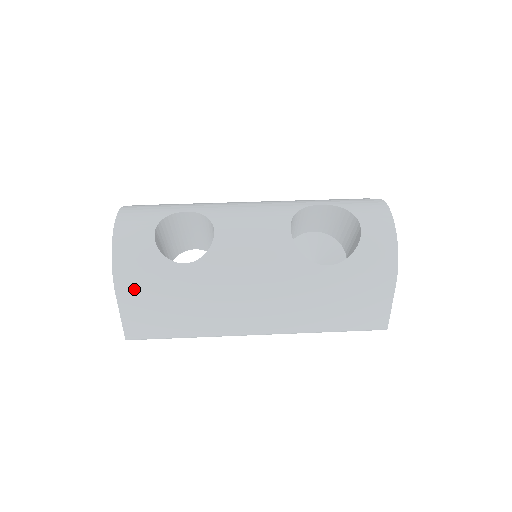
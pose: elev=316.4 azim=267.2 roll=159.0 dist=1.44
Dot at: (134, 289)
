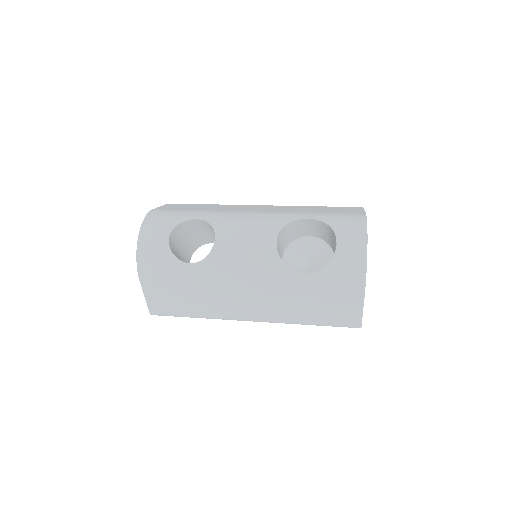
Dot at: (153, 279)
